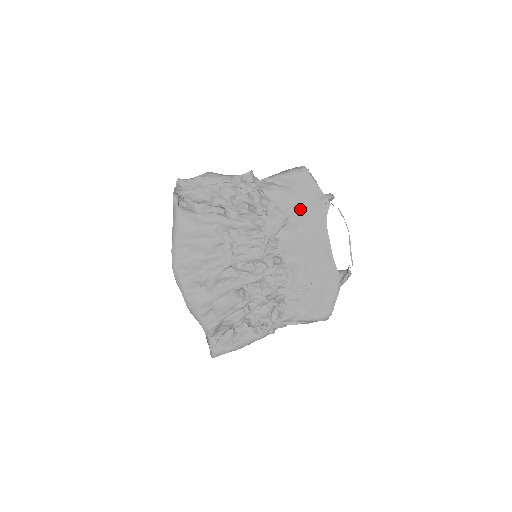
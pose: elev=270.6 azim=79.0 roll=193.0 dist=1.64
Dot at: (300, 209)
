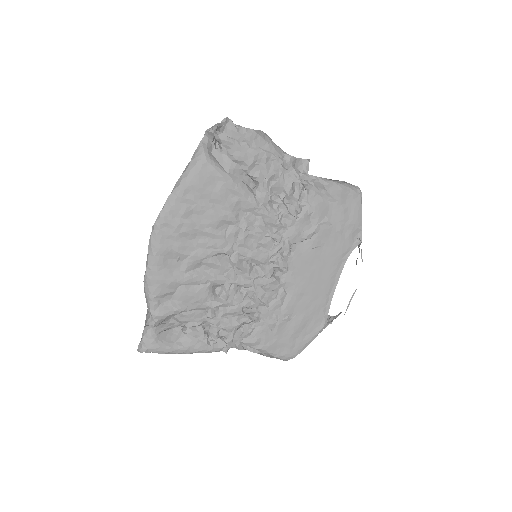
Dot at: (332, 230)
